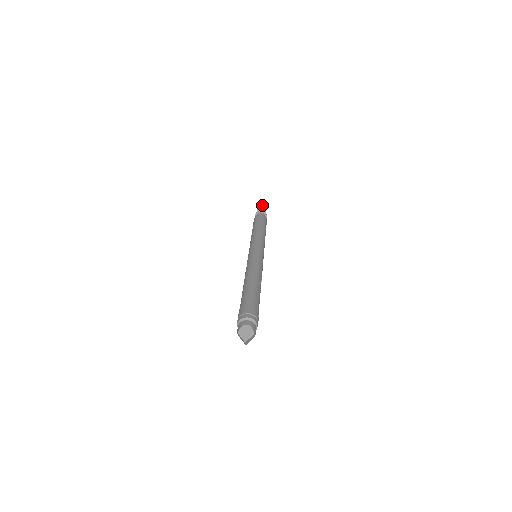
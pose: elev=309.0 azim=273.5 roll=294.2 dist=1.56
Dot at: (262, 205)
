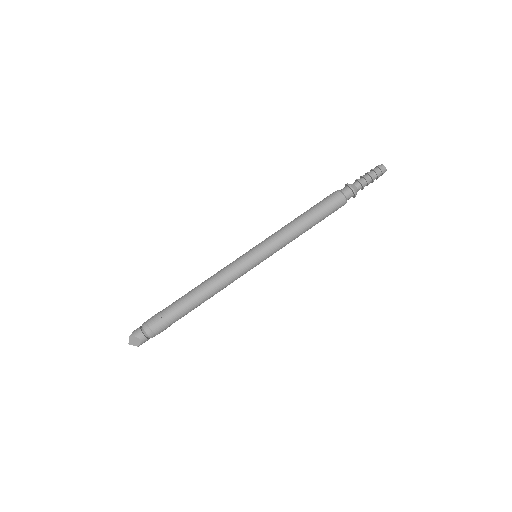
Dot at: (377, 174)
